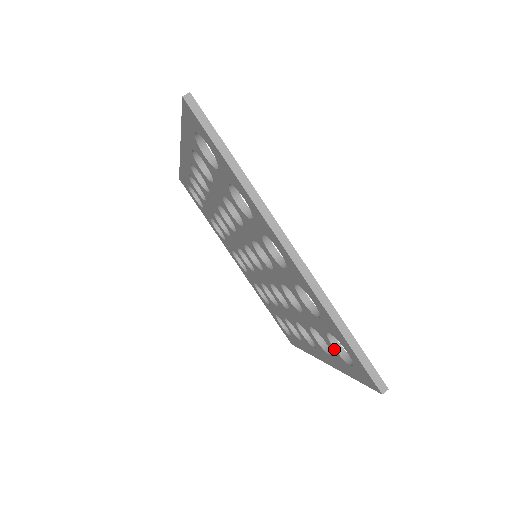
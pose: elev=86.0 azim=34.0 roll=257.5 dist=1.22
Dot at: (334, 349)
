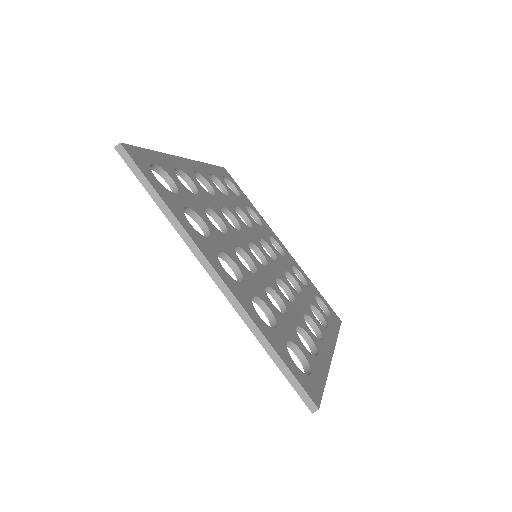
Dot at: (298, 357)
